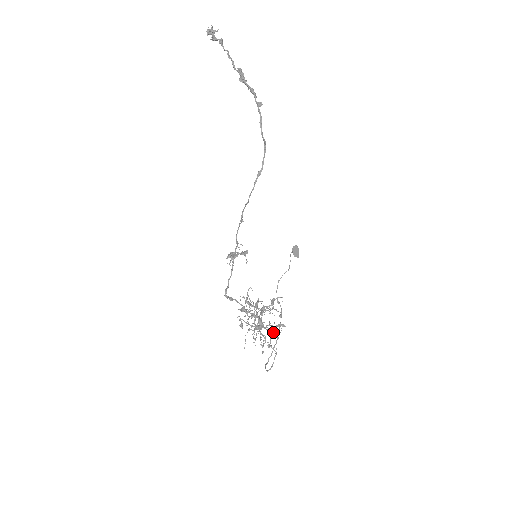
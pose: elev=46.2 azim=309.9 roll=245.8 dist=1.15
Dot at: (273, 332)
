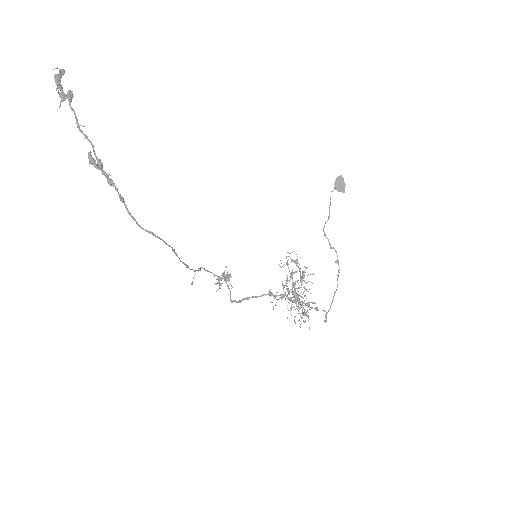
Dot at: (304, 310)
